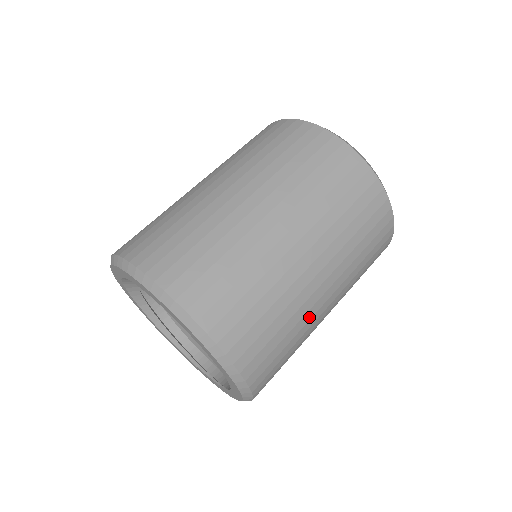
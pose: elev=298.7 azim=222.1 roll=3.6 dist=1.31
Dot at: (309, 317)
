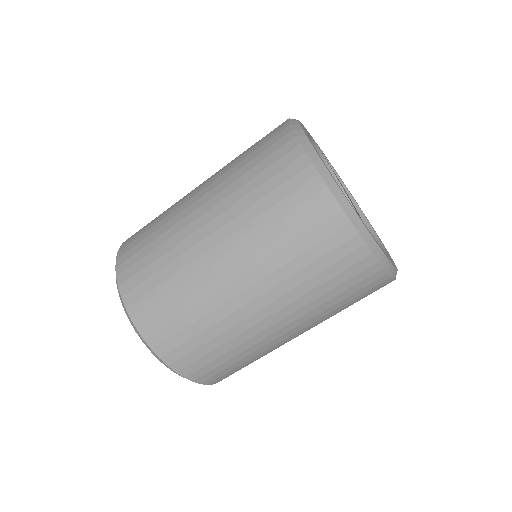
Dot at: occluded
